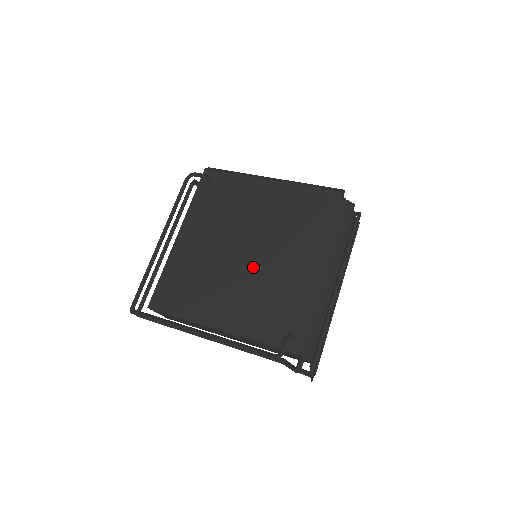
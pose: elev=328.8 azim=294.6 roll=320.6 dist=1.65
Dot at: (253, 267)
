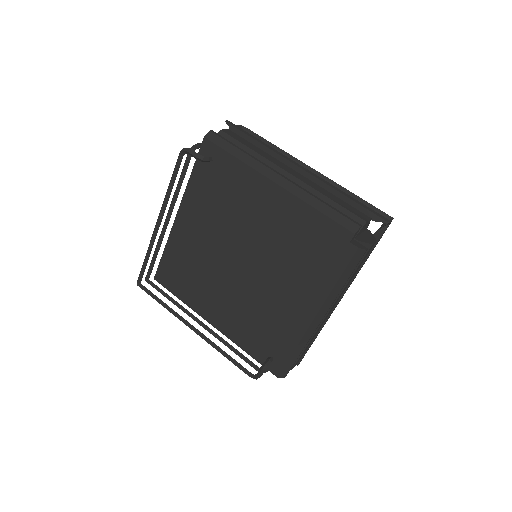
Dot at: (246, 281)
